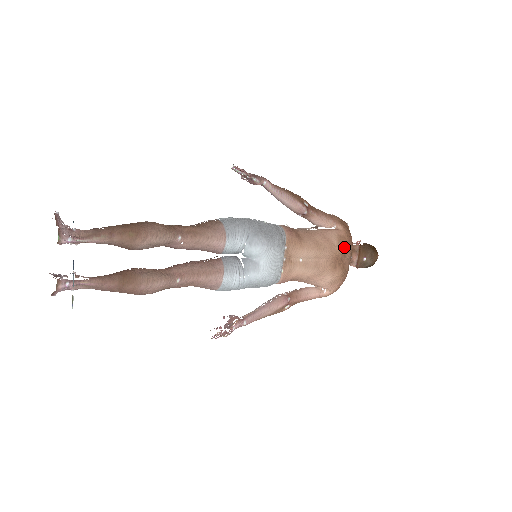
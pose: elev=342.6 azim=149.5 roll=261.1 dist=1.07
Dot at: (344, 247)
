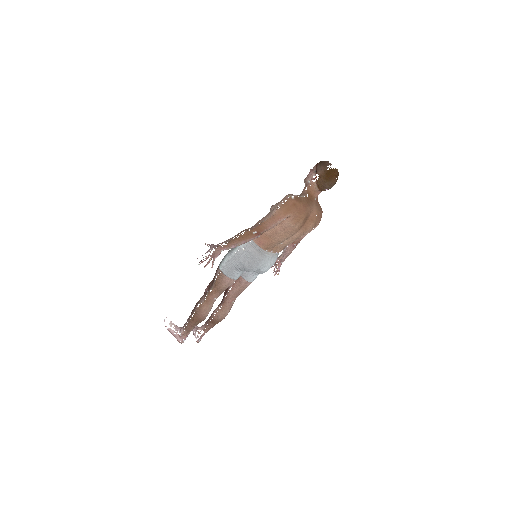
Dot at: (301, 220)
